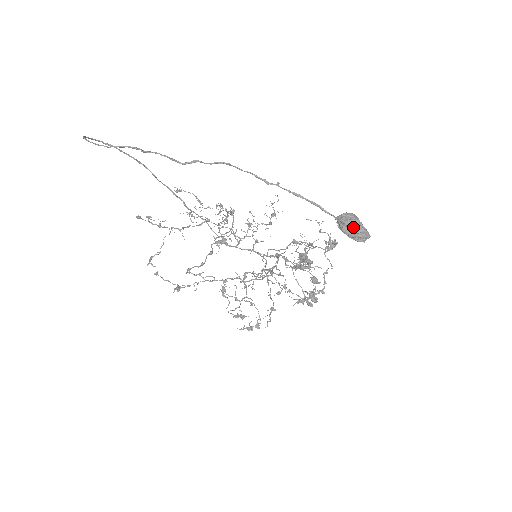
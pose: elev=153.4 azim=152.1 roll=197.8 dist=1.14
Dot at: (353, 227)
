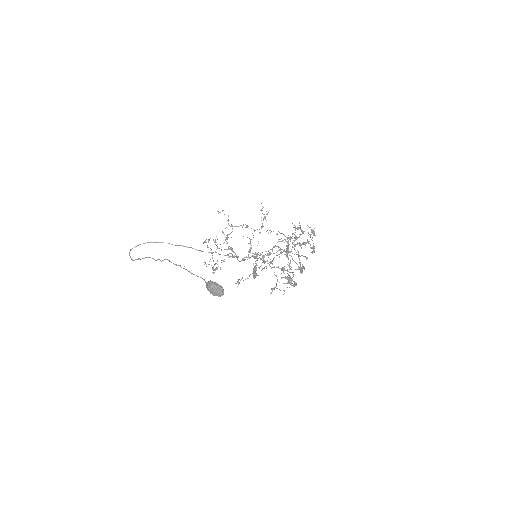
Dot at: (210, 292)
